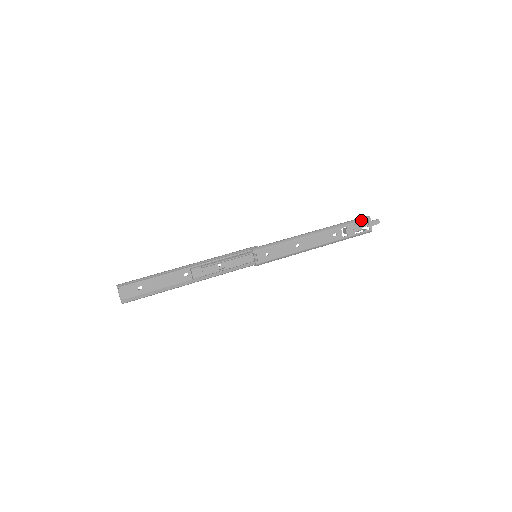
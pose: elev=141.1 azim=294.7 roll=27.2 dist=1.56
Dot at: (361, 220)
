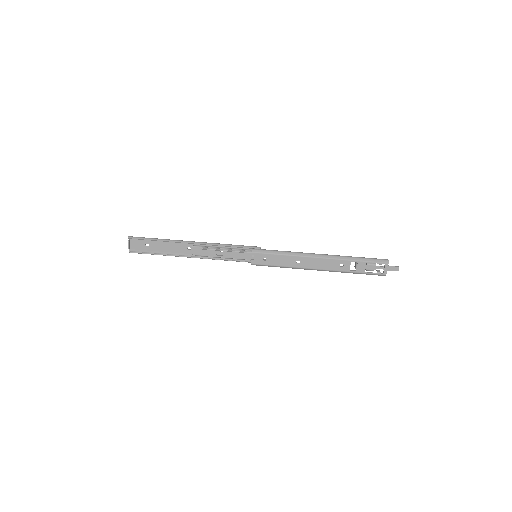
Dot at: (377, 261)
